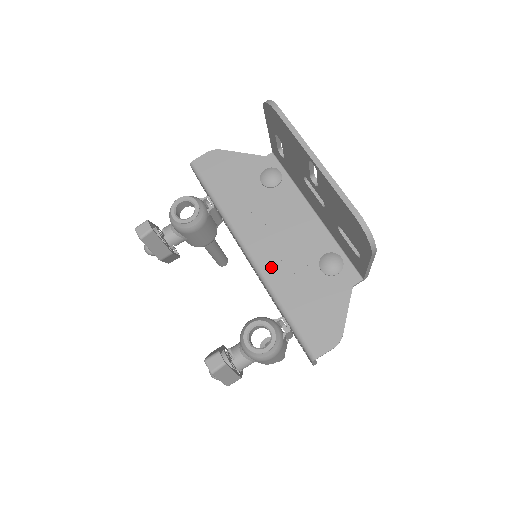
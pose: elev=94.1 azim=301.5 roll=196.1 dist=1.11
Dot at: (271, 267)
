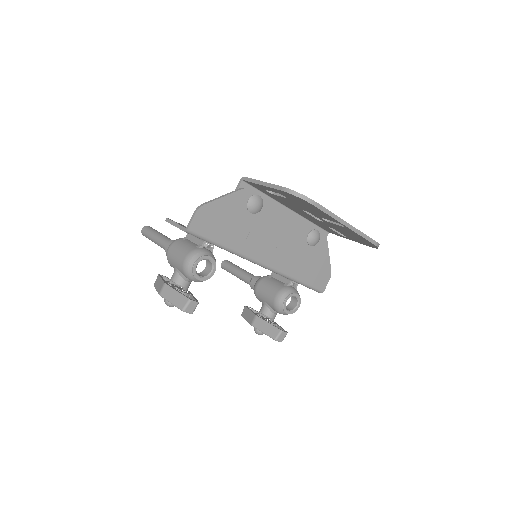
Dot at: (283, 264)
